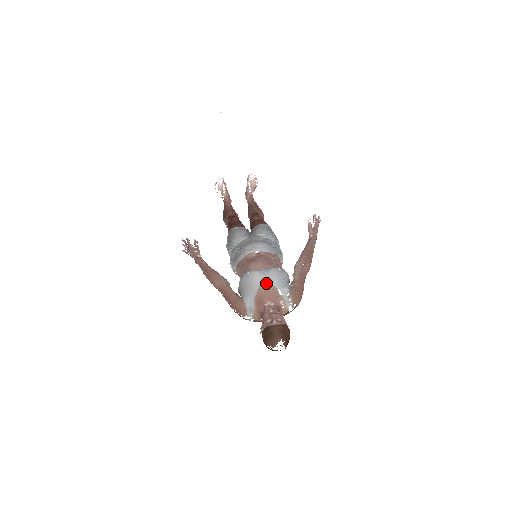
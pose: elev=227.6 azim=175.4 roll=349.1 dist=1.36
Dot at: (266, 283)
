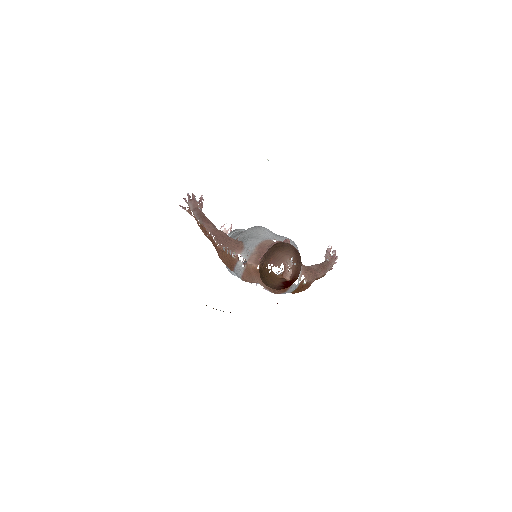
Dot at: occluded
